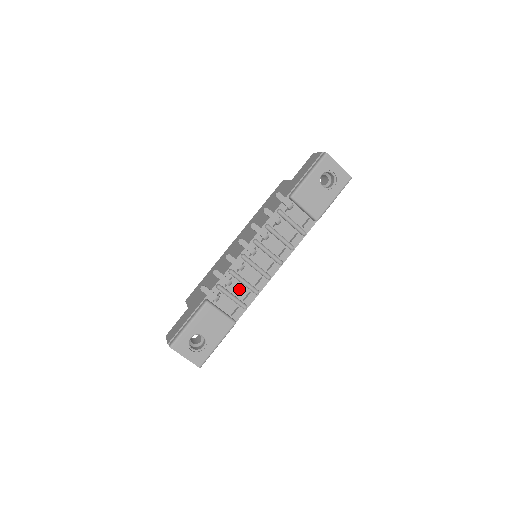
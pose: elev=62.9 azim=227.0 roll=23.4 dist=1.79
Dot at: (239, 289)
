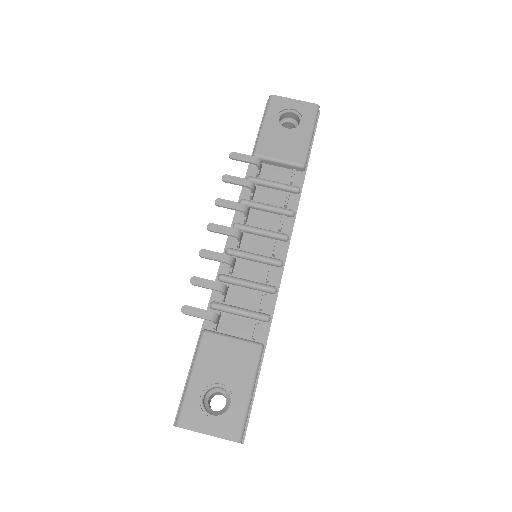
Dot at: (245, 297)
